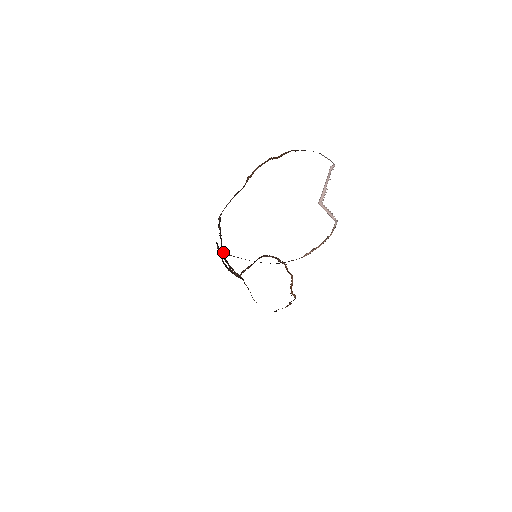
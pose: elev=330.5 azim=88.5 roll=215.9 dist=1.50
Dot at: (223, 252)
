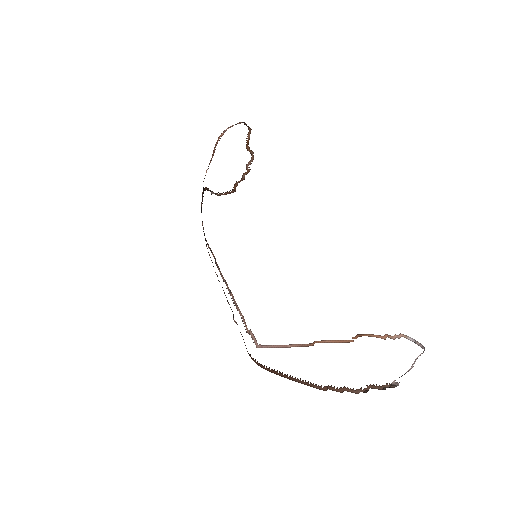
Dot at: (210, 250)
